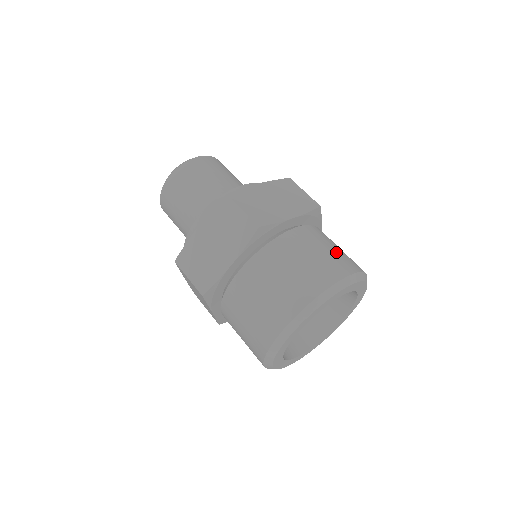
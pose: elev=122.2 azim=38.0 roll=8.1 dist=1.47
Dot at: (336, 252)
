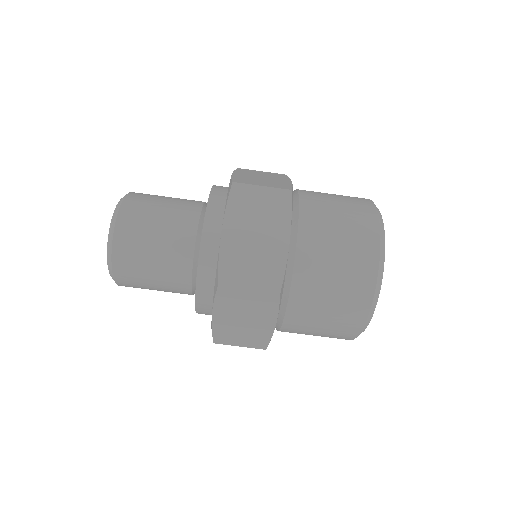
Dot at: (347, 230)
